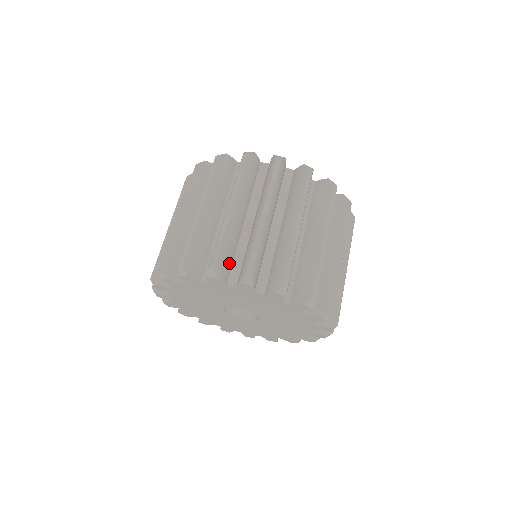
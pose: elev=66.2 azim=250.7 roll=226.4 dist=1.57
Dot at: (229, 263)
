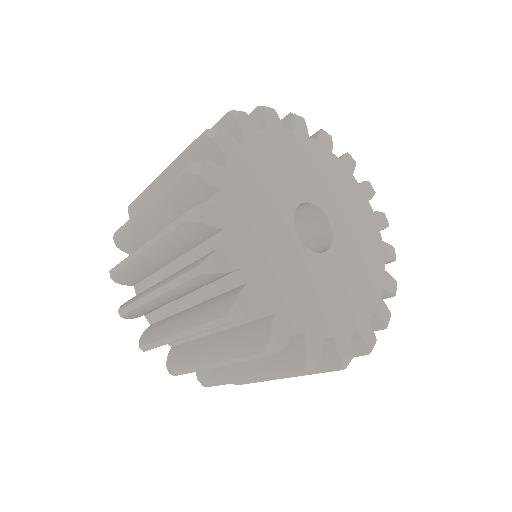
Dot at: occluded
